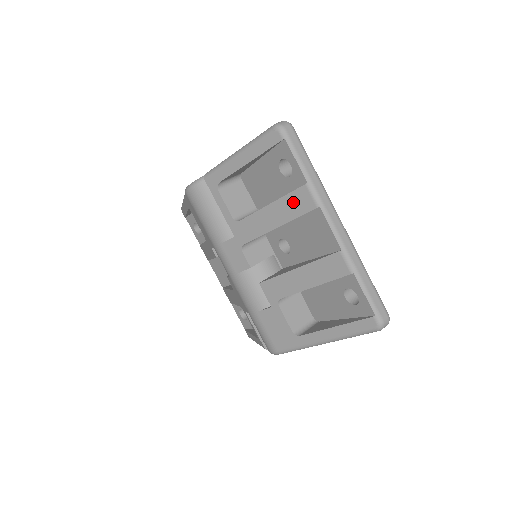
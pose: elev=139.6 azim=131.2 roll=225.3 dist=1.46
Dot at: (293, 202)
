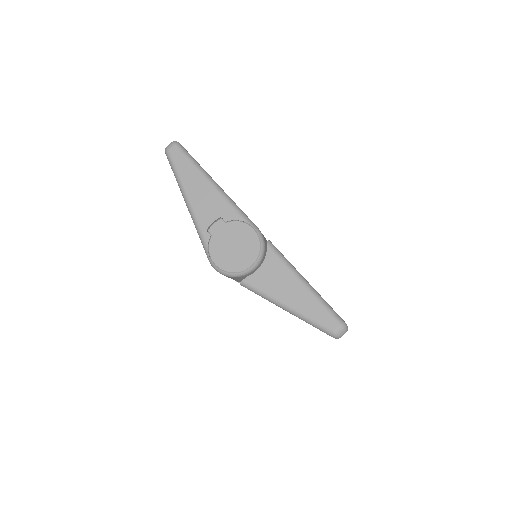
Dot at: occluded
